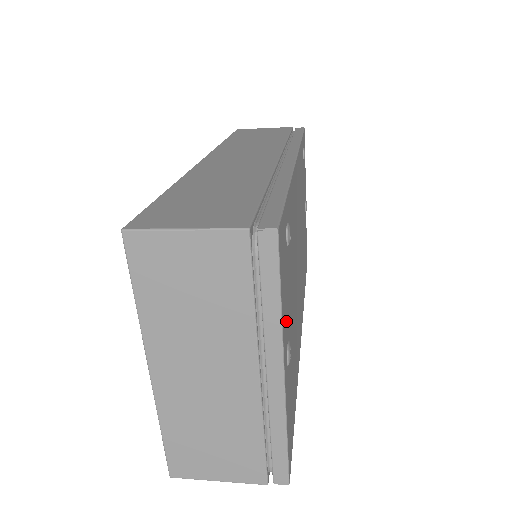
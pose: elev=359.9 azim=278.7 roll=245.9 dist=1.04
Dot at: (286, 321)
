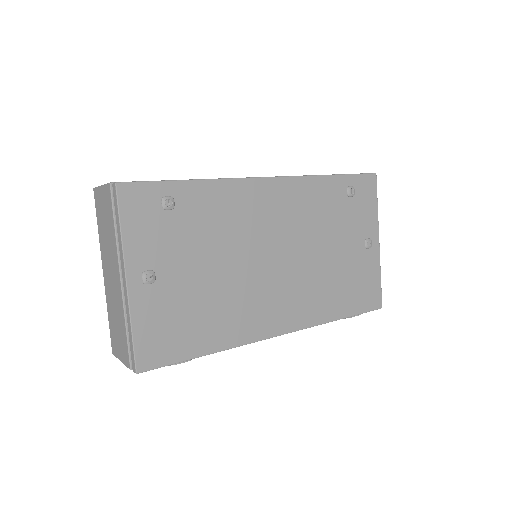
Dot at: (147, 254)
